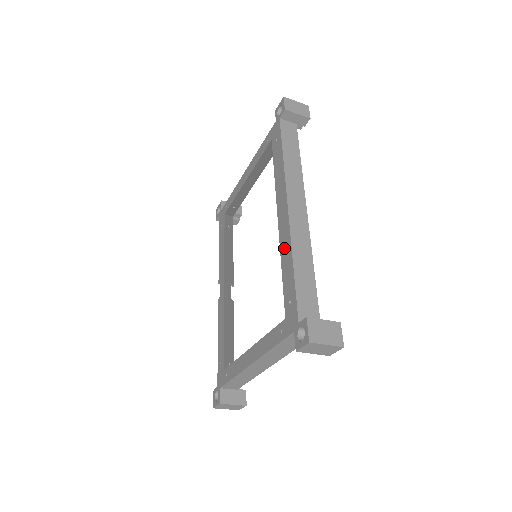
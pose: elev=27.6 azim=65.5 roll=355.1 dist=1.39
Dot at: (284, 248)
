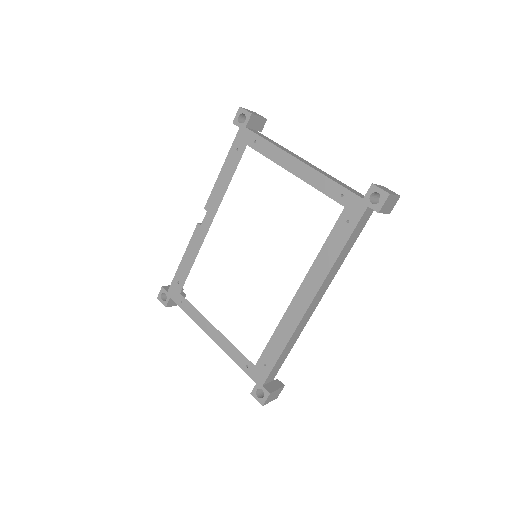
Dot at: (285, 327)
